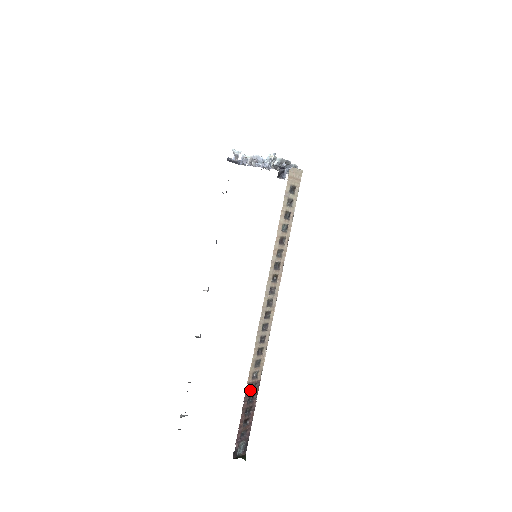
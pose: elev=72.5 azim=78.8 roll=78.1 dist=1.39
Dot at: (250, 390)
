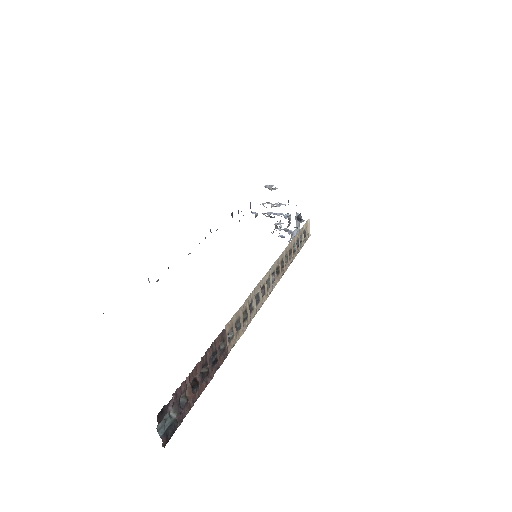
Dot at: (219, 345)
